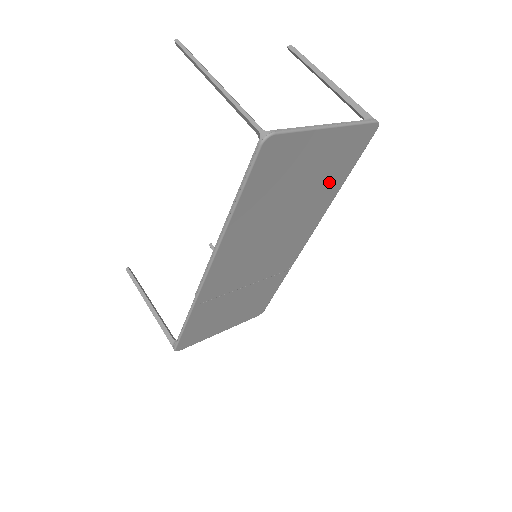
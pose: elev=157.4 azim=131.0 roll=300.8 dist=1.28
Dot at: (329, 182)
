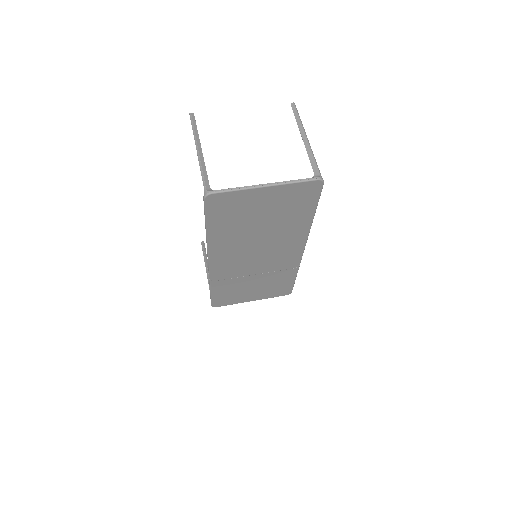
Dot at: (295, 215)
